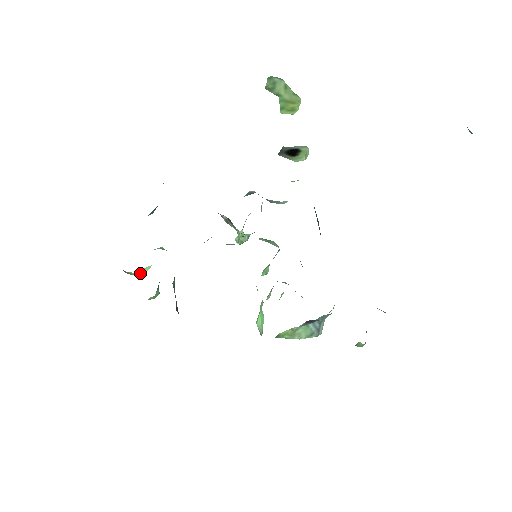
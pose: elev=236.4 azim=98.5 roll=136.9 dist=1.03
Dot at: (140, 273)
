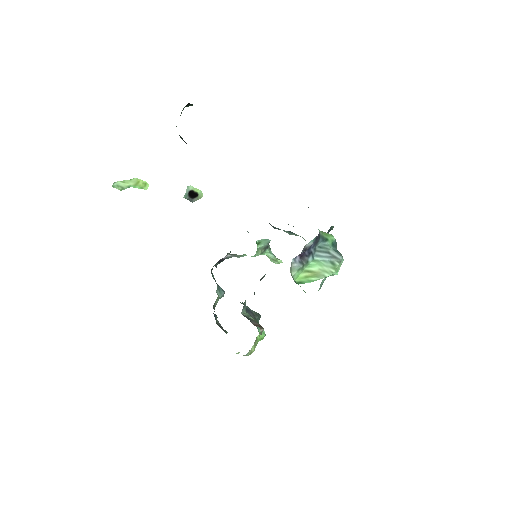
Dot at: occluded
